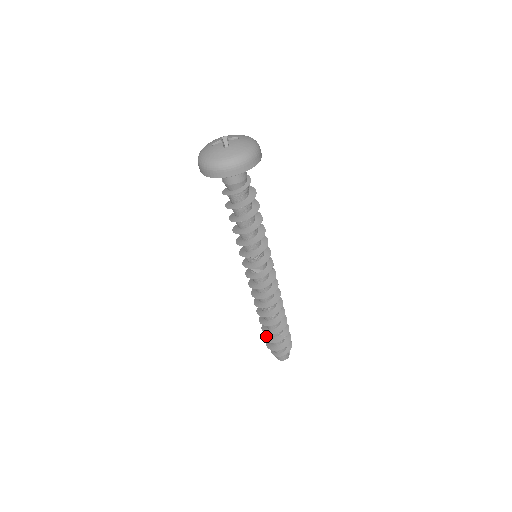
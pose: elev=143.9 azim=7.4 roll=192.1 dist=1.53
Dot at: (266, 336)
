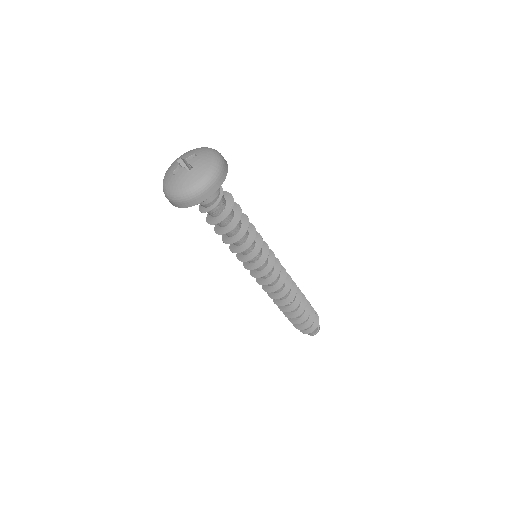
Dot at: occluded
